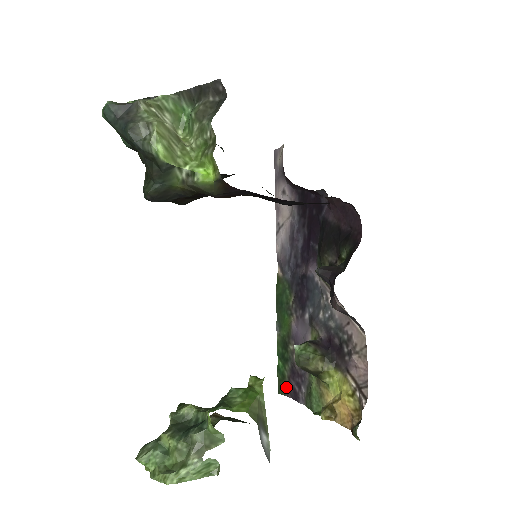
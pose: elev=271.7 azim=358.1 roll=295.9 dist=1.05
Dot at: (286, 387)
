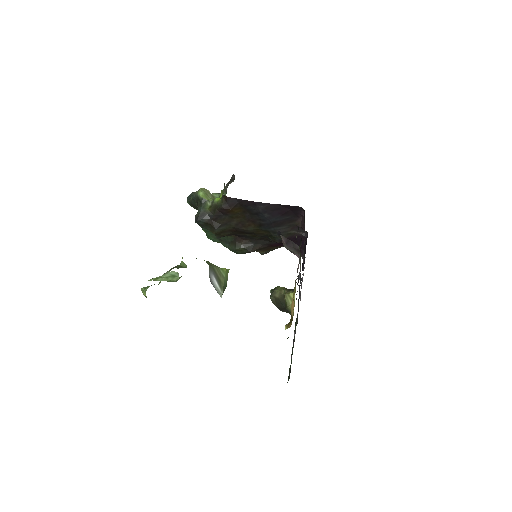
Dot at: (290, 371)
